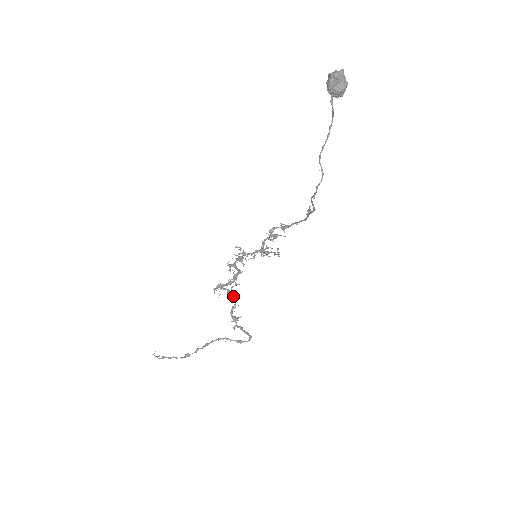
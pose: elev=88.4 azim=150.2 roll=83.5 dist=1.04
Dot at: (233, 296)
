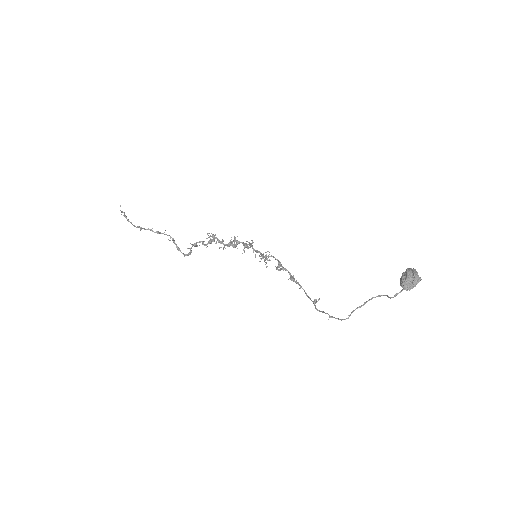
Dot at: occluded
